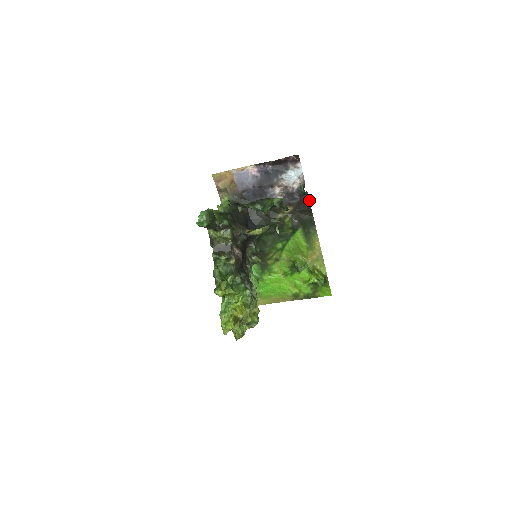
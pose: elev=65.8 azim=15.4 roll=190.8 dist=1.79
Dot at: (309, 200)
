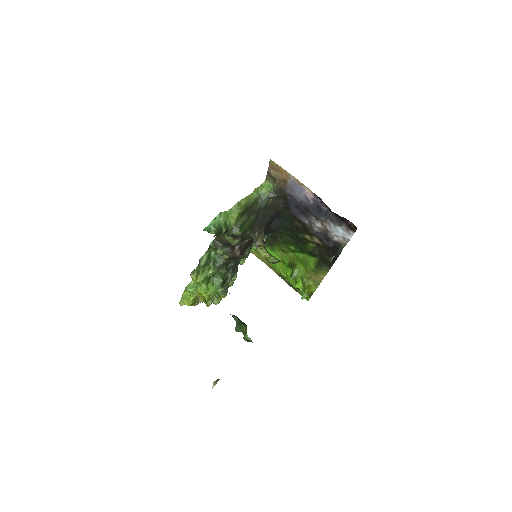
Dot at: occluded
